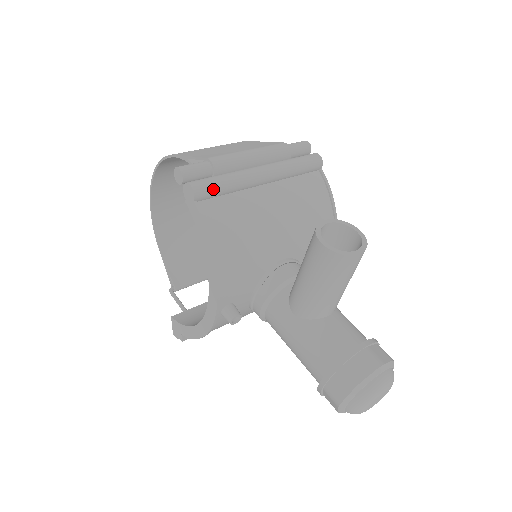
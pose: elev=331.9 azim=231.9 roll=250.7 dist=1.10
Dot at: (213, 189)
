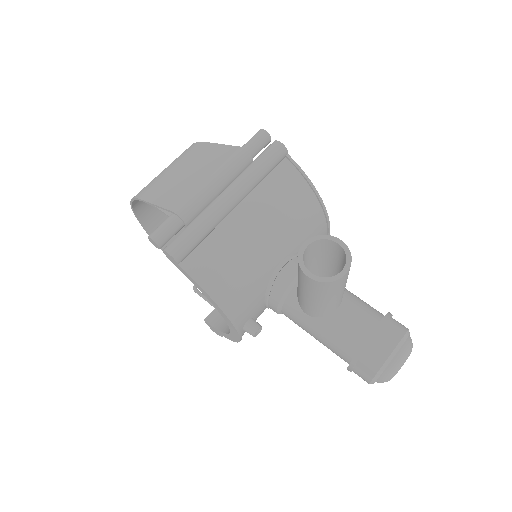
Dot at: (190, 245)
